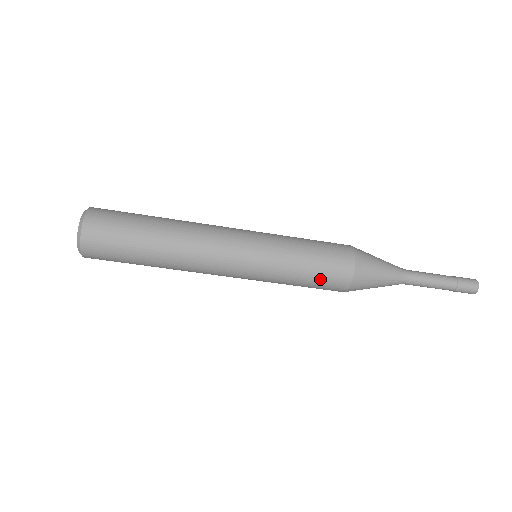
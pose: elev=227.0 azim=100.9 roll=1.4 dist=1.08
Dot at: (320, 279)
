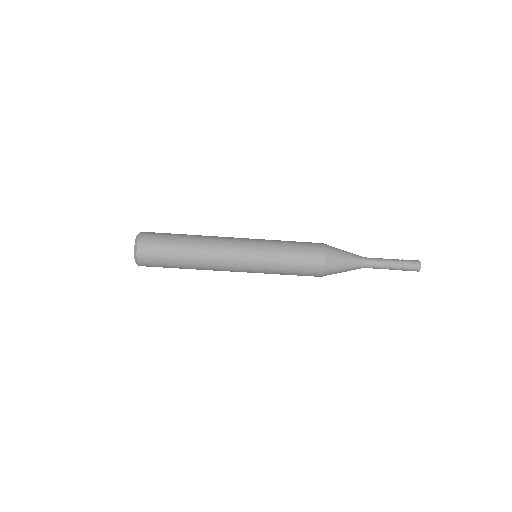
Dot at: (302, 256)
